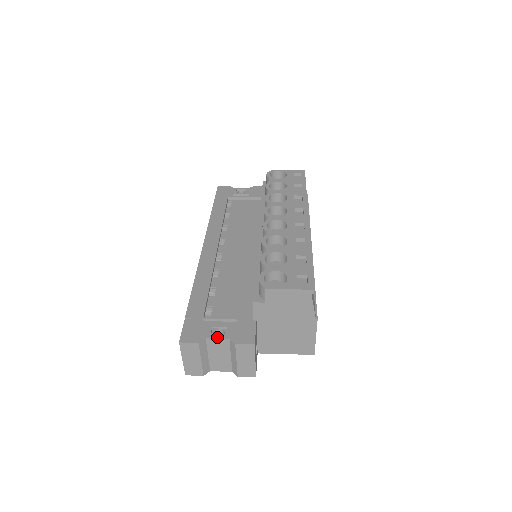
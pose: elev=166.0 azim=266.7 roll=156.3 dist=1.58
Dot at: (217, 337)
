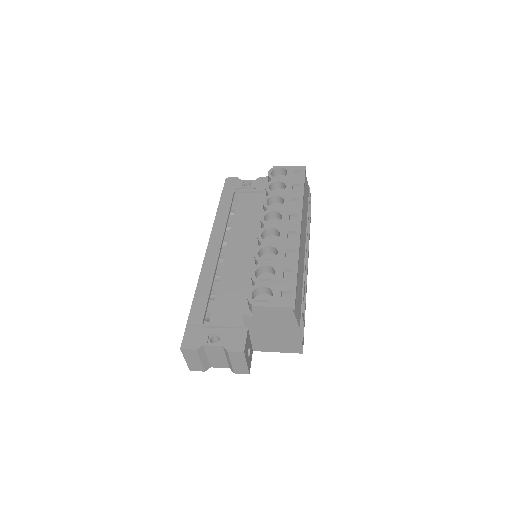
Dot at: (212, 344)
